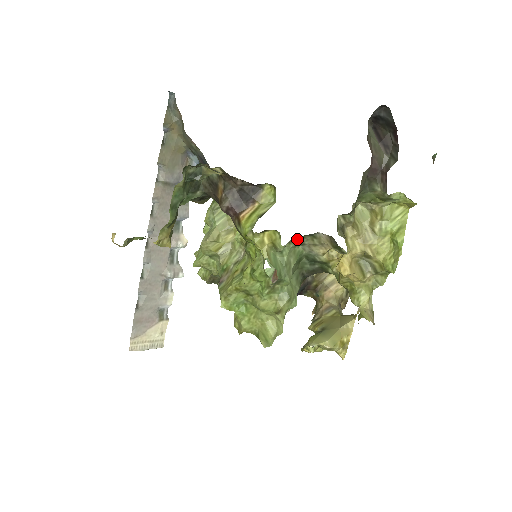
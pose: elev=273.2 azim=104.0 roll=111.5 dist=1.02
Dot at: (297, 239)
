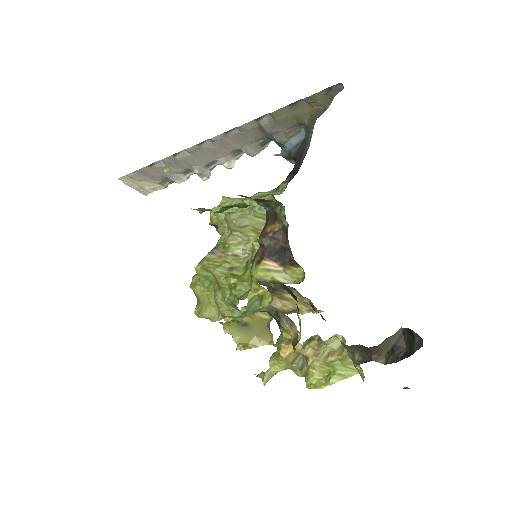
Dot at: occluded
